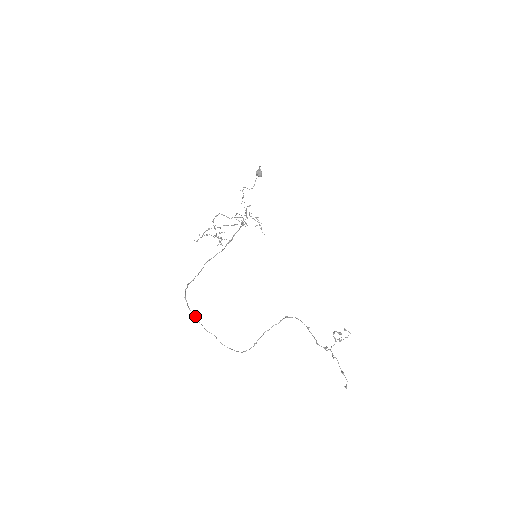
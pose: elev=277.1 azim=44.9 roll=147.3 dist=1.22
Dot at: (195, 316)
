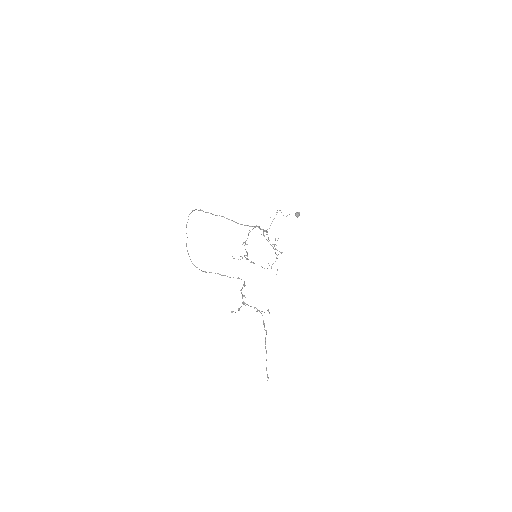
Dot at: occluded
